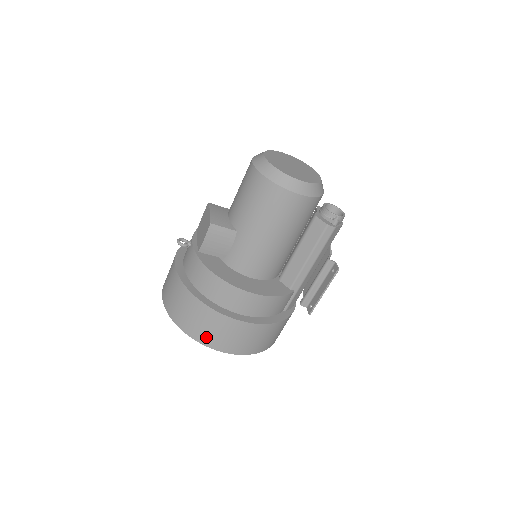
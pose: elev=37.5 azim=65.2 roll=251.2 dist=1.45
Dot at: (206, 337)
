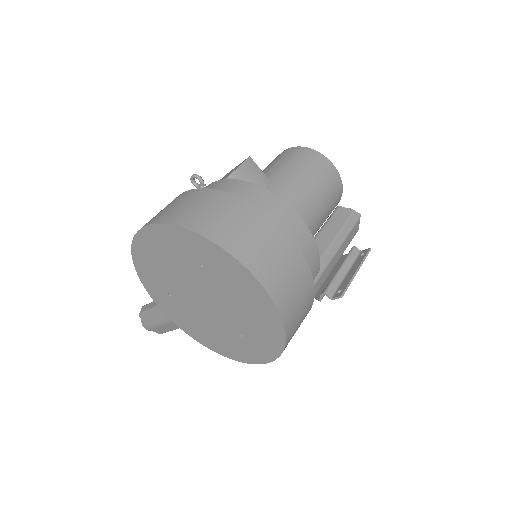
Dot at: (234, 240)
